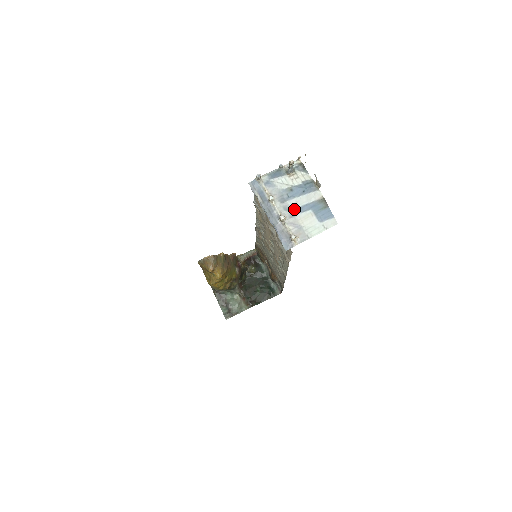
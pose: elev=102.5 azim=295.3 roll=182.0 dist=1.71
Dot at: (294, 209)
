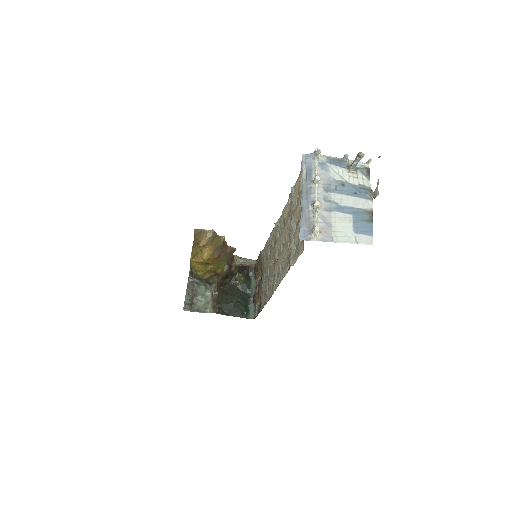
Dot at: (334, 204)
